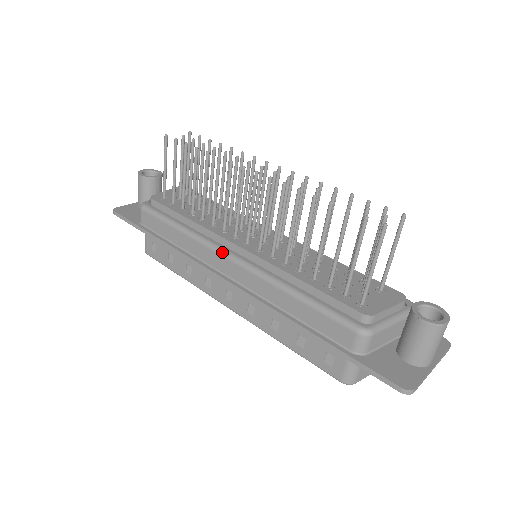
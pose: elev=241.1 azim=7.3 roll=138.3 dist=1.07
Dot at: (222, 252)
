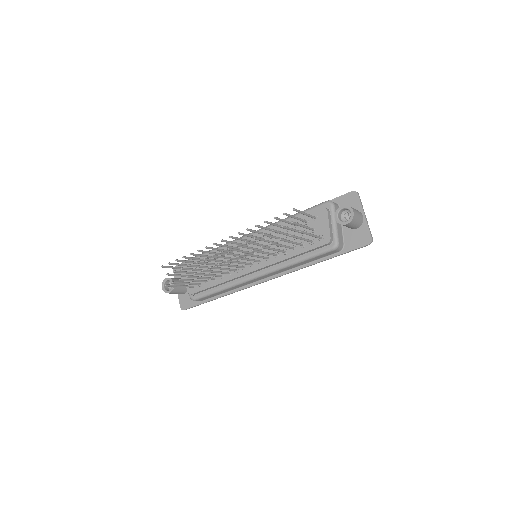
Dot at: (252, 279)
